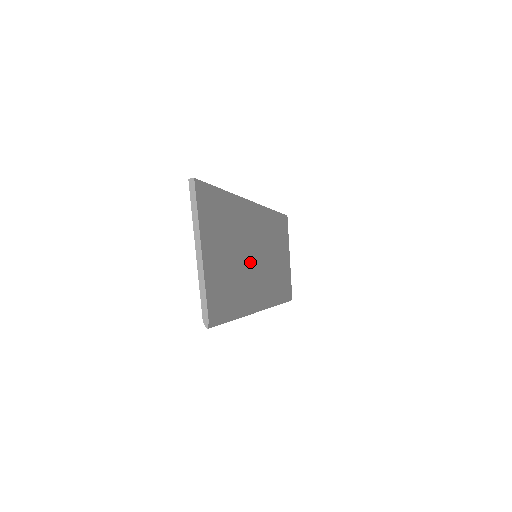
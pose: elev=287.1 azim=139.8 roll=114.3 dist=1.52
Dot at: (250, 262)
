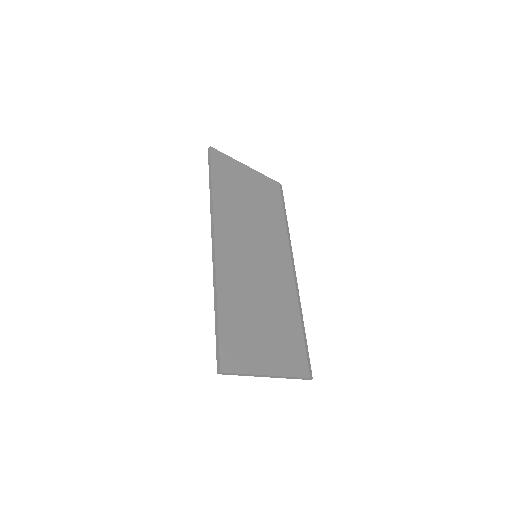
Dot at: (264, 277)
